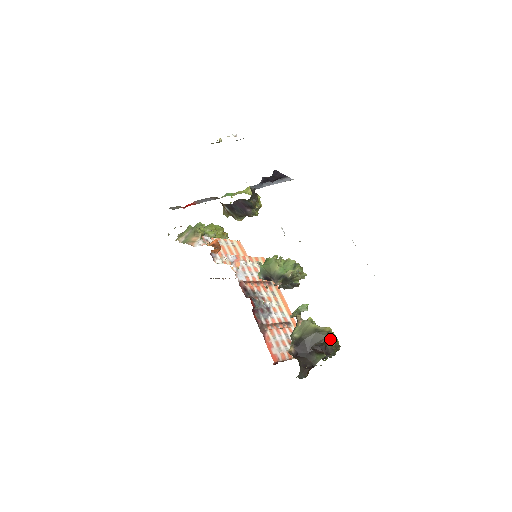
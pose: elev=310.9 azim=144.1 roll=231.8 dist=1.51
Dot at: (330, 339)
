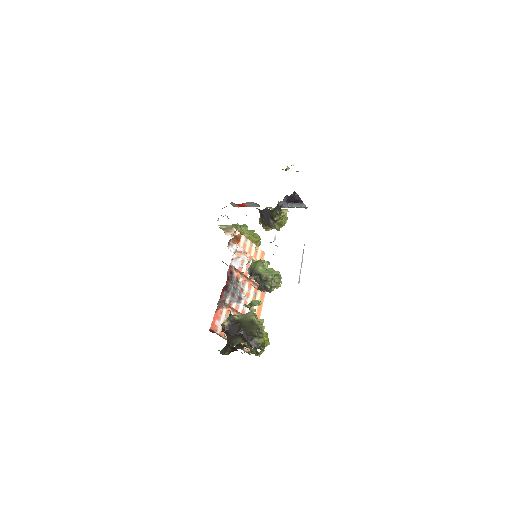
Dot at: (258, 334)
